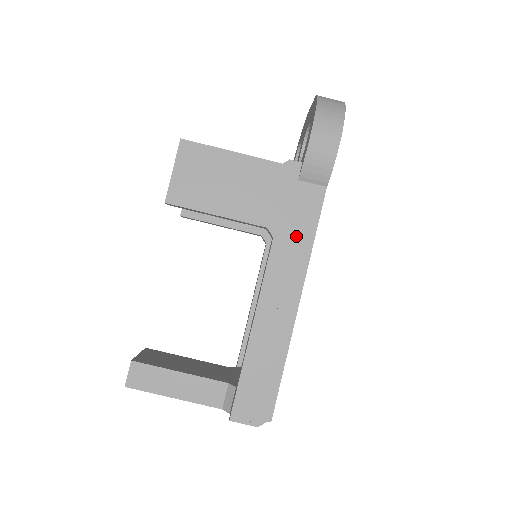
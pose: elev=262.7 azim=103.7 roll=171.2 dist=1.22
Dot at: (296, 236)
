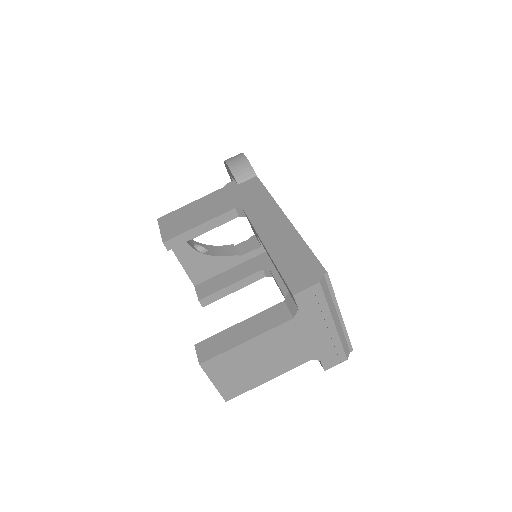
Dot at: (256, 198)
